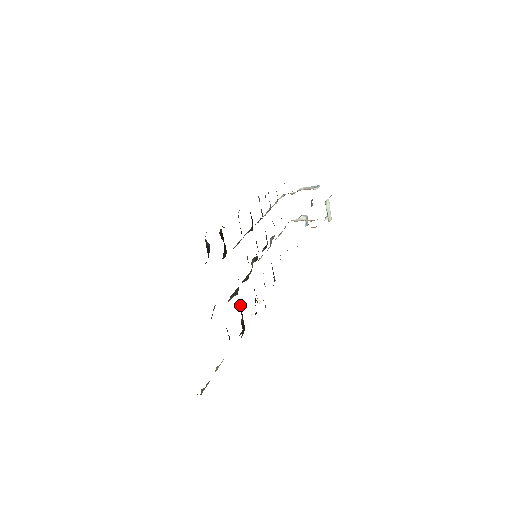
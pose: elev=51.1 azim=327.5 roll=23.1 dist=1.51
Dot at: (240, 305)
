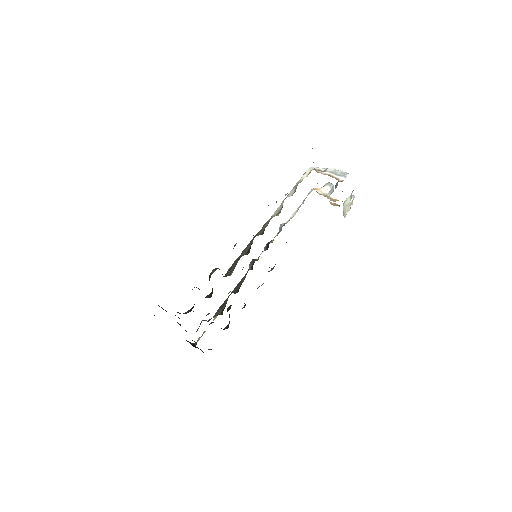
Dot at: (229, 308)
